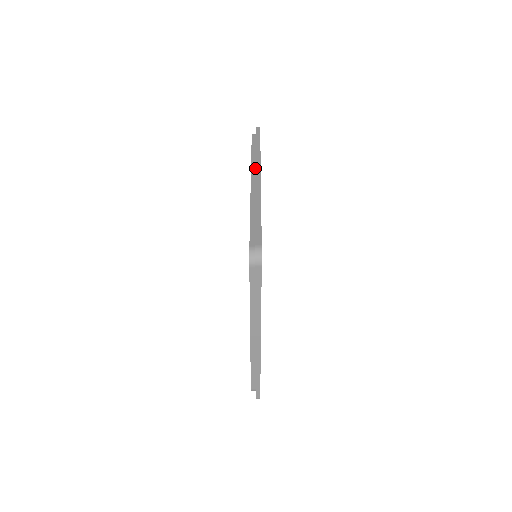
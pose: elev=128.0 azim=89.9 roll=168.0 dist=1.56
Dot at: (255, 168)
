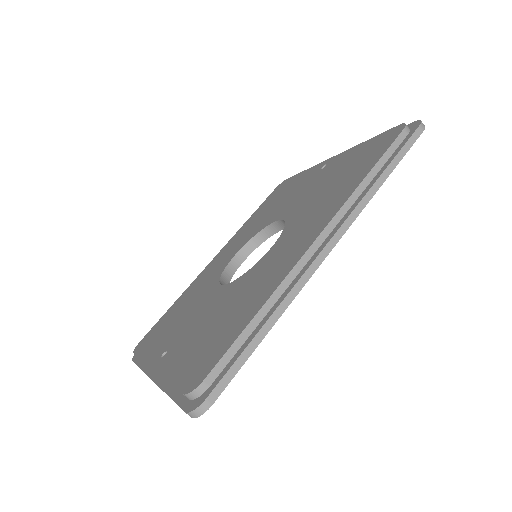
Dot at: (343, 216)
